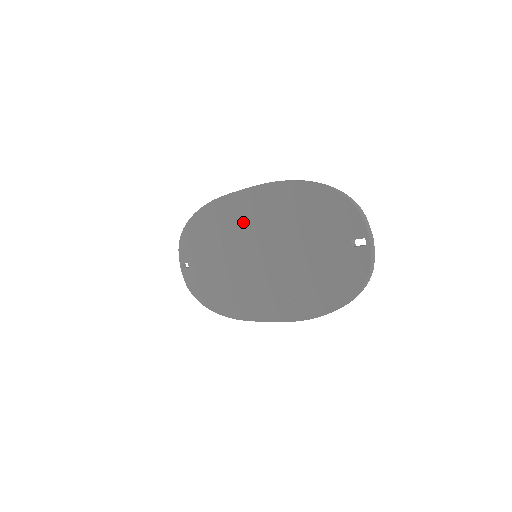
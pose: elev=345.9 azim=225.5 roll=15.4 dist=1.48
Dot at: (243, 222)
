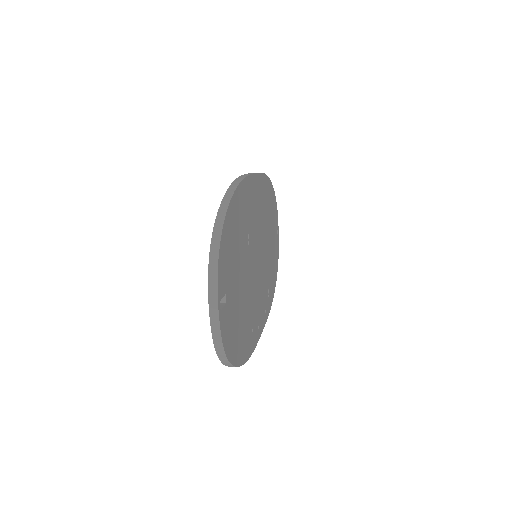
Dot at: occluded
